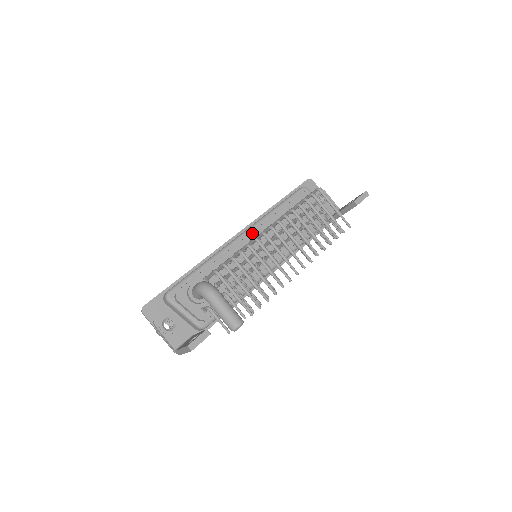
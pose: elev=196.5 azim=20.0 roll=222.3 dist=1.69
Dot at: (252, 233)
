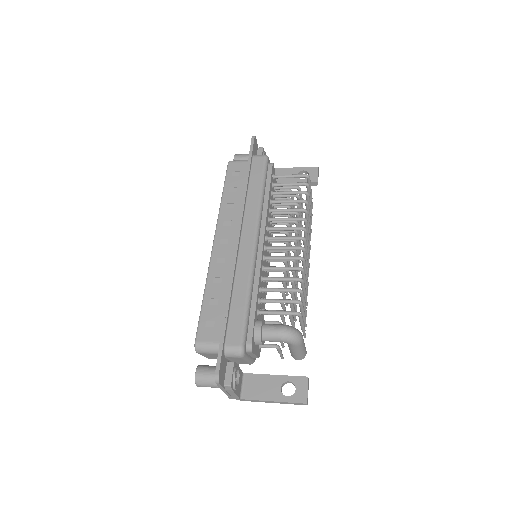
Dot at: (264, 236)
